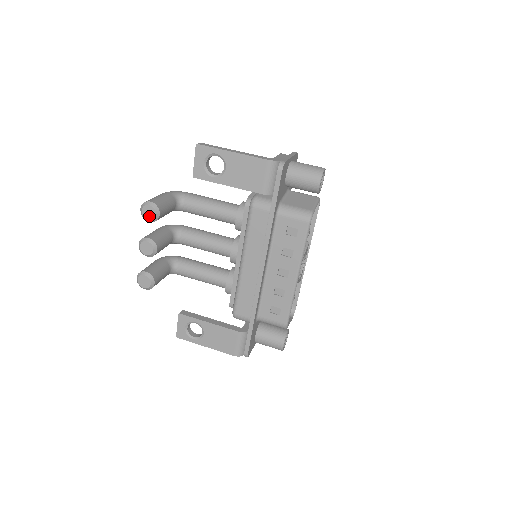
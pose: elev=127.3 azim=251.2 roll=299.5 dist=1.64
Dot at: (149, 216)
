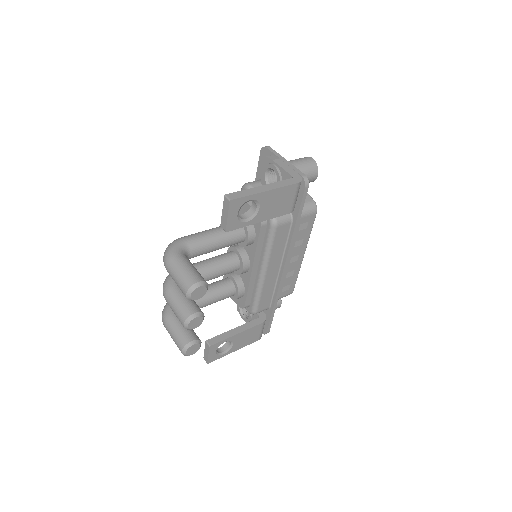
Dot at: (199, 296)
